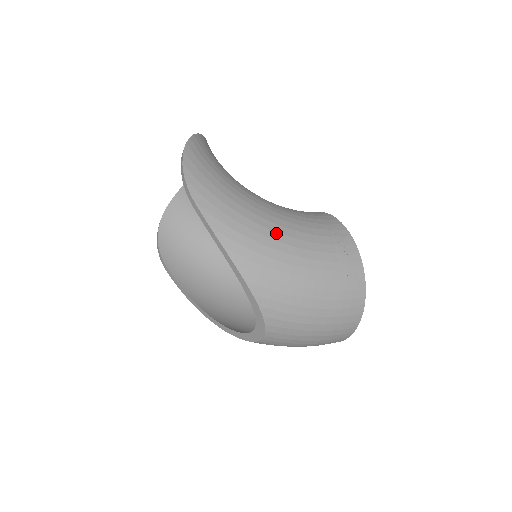
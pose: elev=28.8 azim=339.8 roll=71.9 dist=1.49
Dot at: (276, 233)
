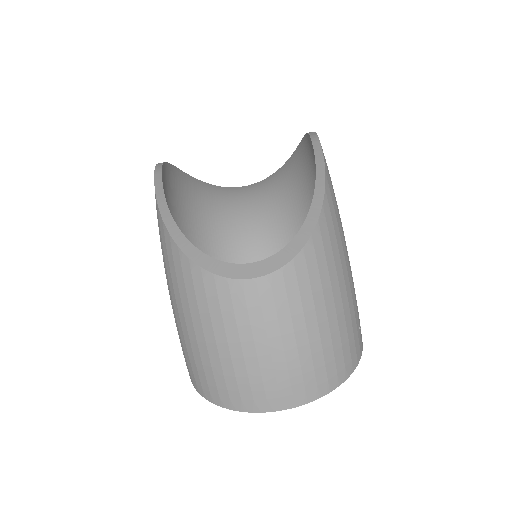
Dot at: occluded
